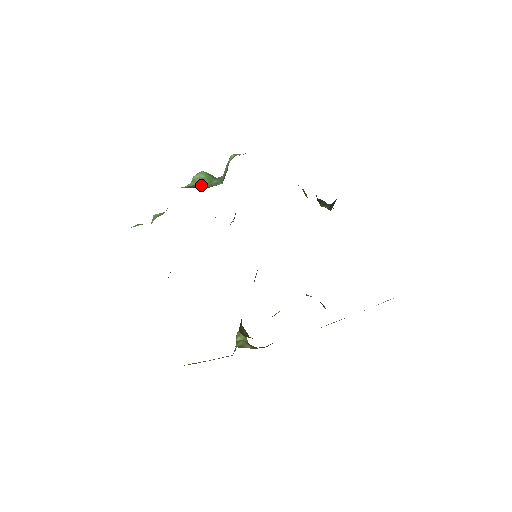
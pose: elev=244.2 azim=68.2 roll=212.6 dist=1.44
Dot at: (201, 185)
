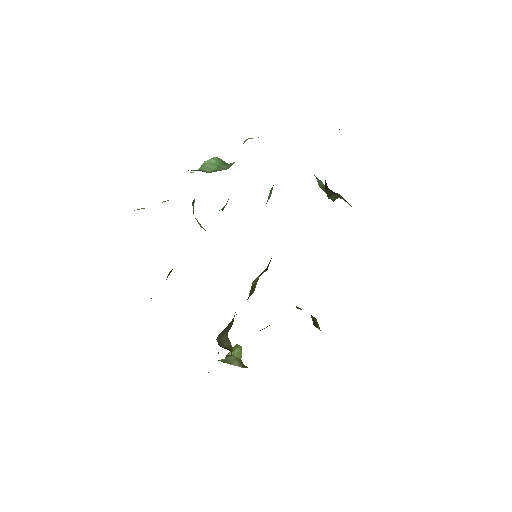
Dot at: (208, 170)
